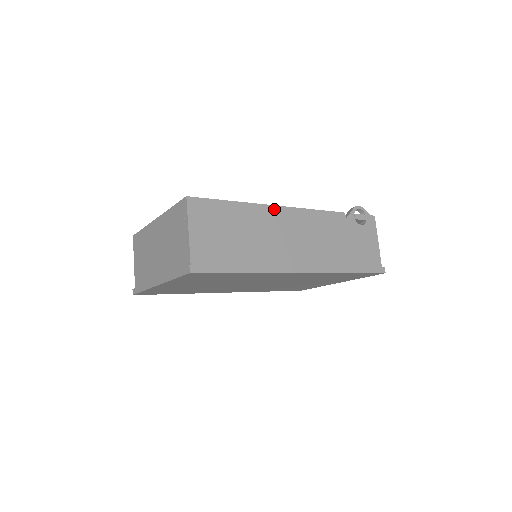
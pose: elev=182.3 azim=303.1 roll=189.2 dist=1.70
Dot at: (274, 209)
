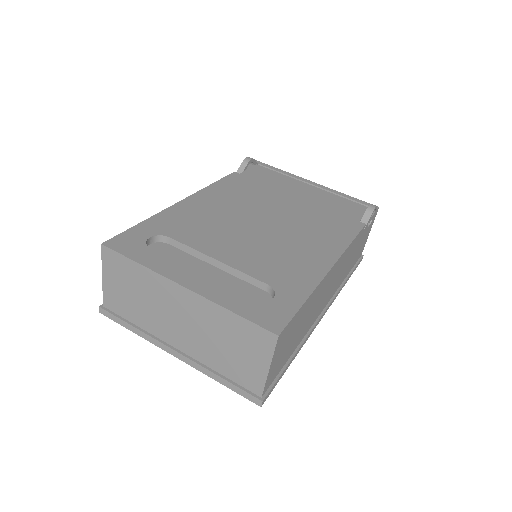
Dot at: (329, 273)
